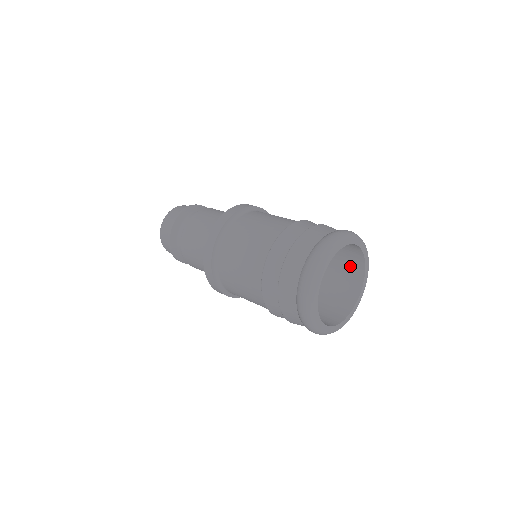
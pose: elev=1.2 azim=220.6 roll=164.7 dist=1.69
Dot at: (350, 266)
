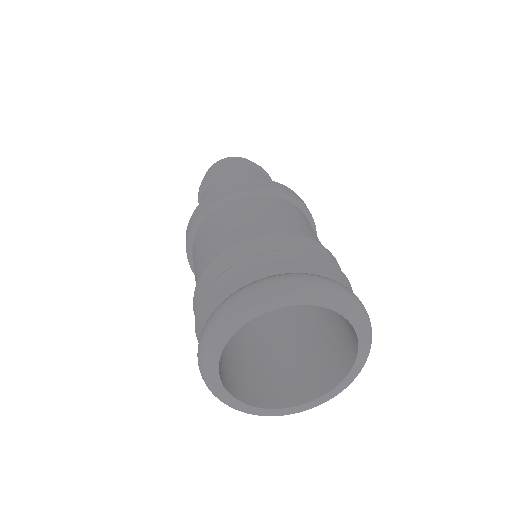
Dot at: occluded
